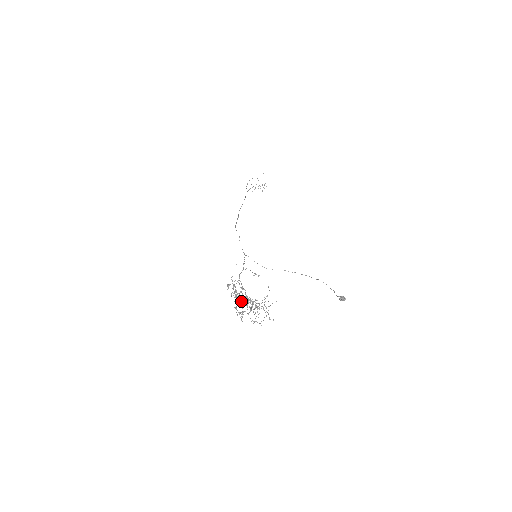
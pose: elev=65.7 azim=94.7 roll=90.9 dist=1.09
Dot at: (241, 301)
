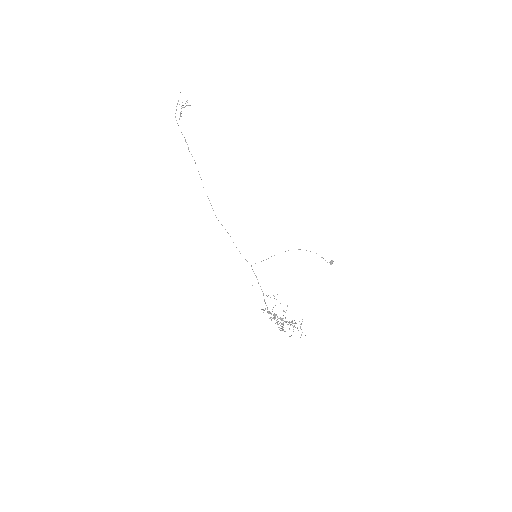
Dot at: occluded
